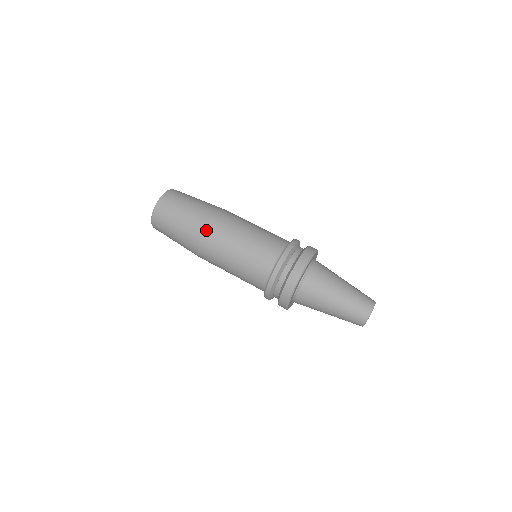
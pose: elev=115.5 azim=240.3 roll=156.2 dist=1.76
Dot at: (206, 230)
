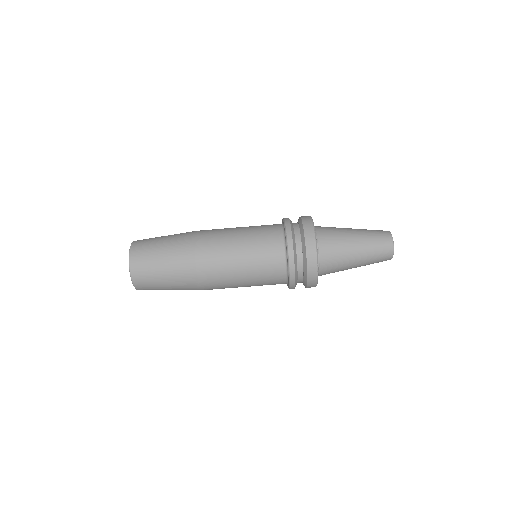
Dot at: occluded
